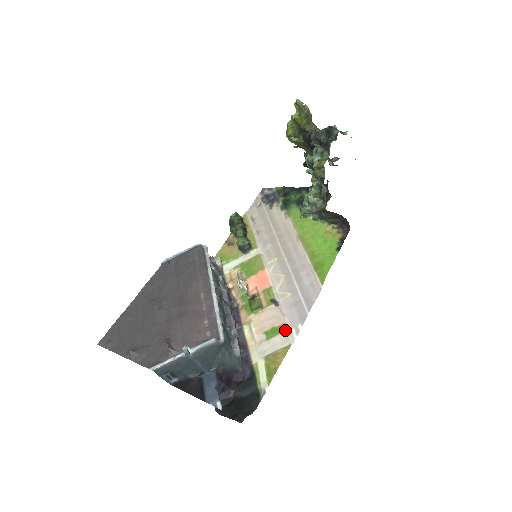
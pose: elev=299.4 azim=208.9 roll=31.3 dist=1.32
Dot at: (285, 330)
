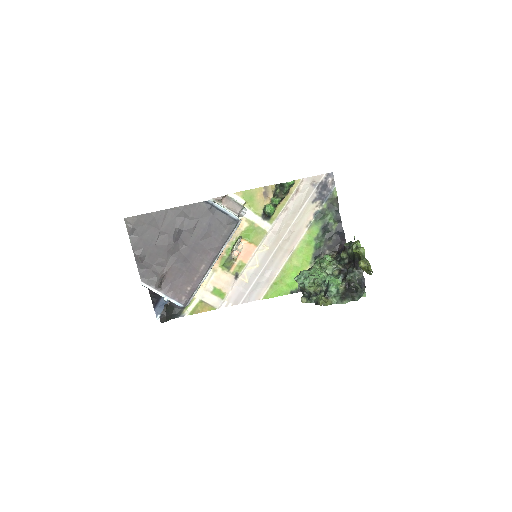
Dot at: (223, 299)
